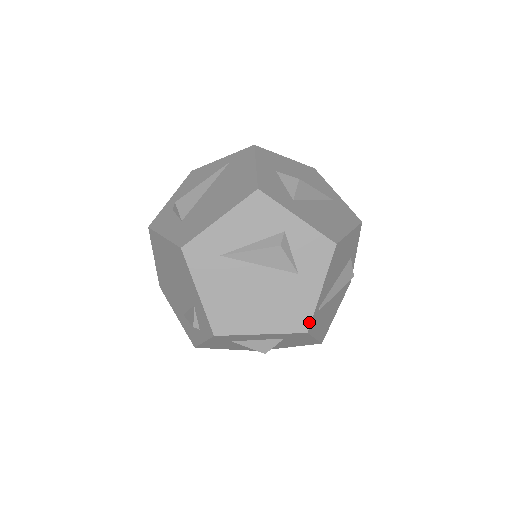
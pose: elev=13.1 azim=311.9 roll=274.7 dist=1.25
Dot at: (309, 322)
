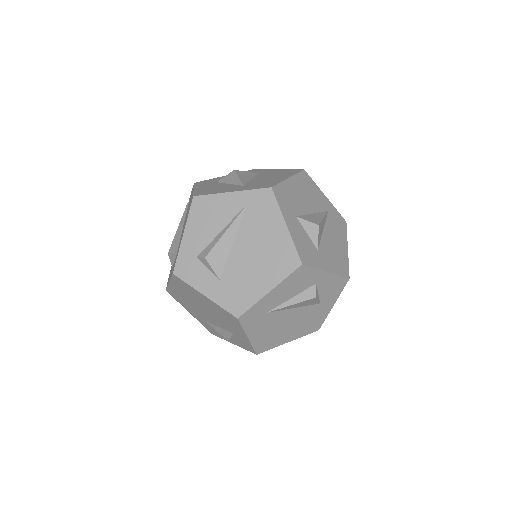
Dot at: (321, 325)
